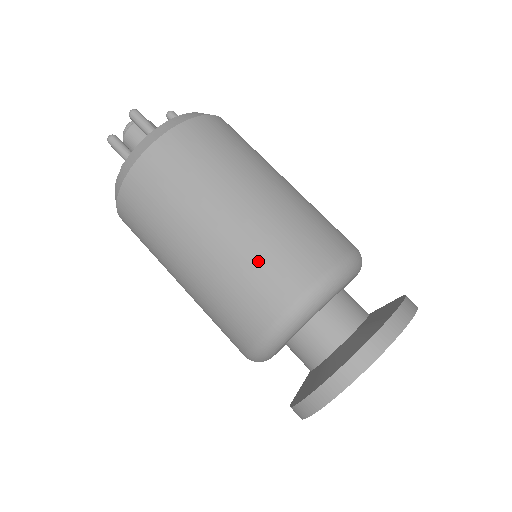
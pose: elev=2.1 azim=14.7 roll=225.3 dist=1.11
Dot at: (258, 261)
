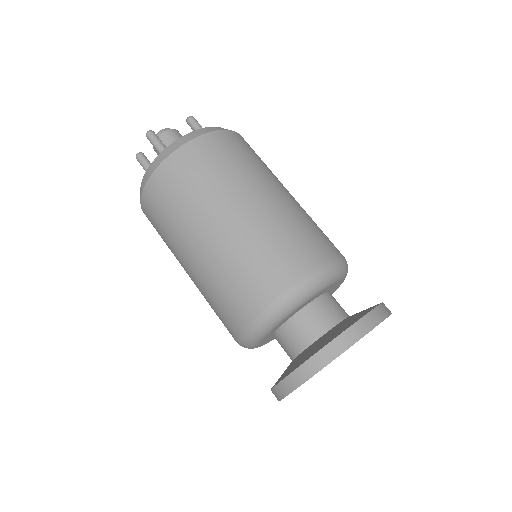
Dot at: (227, 282)
